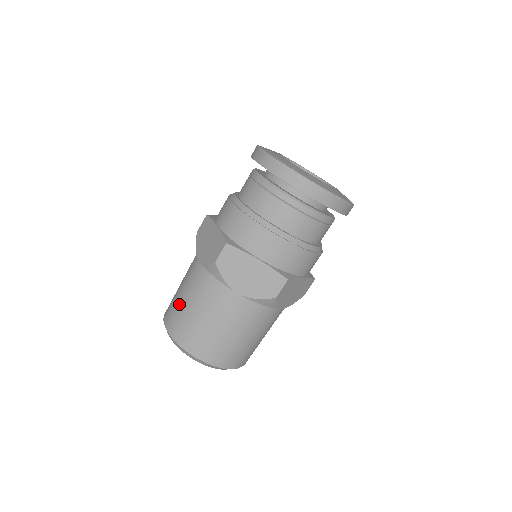
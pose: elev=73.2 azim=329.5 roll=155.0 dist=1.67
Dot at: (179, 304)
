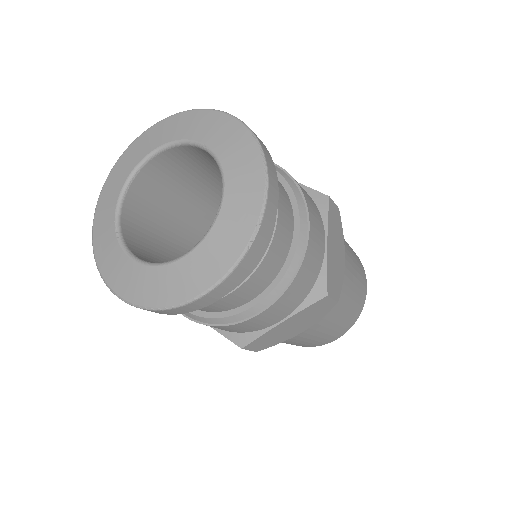
Dot at: occluded
